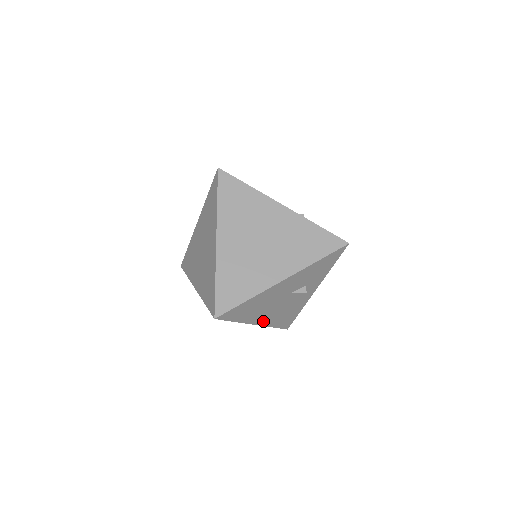
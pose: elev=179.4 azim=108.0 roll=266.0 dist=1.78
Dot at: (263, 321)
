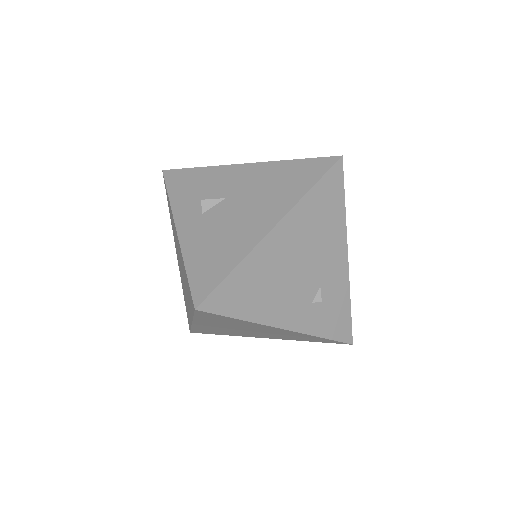
Dot at: occluded
